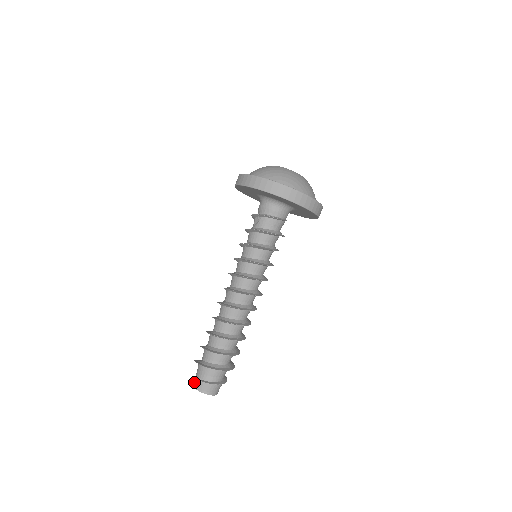
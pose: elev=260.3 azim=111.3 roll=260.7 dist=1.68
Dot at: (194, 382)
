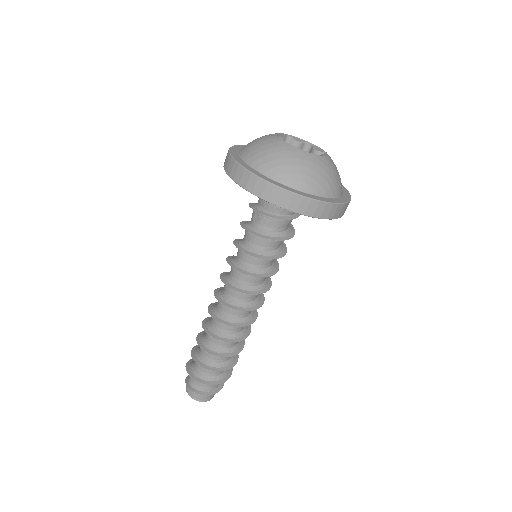
Dot at: (187, 389)
